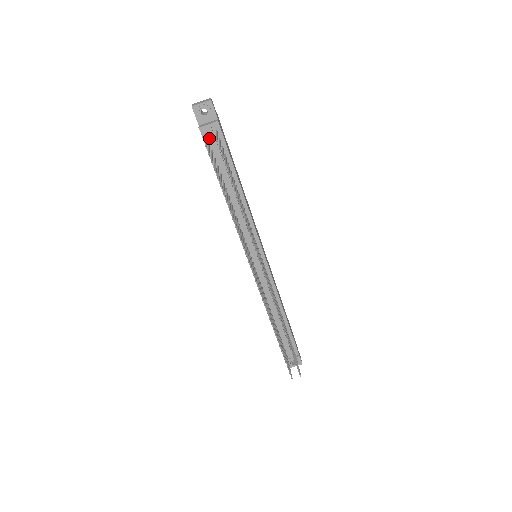
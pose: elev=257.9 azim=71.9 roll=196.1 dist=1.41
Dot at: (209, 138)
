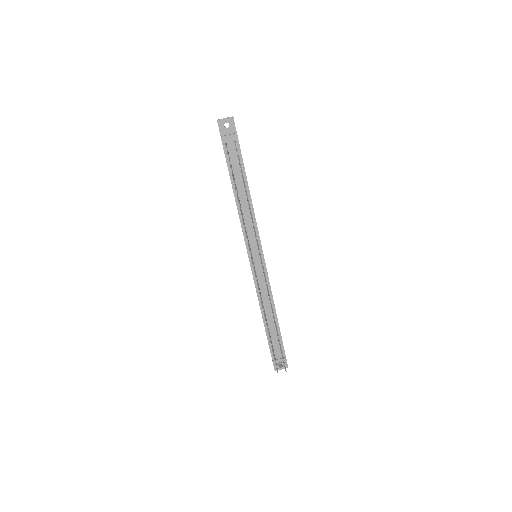
Dot at: (228, 147)
